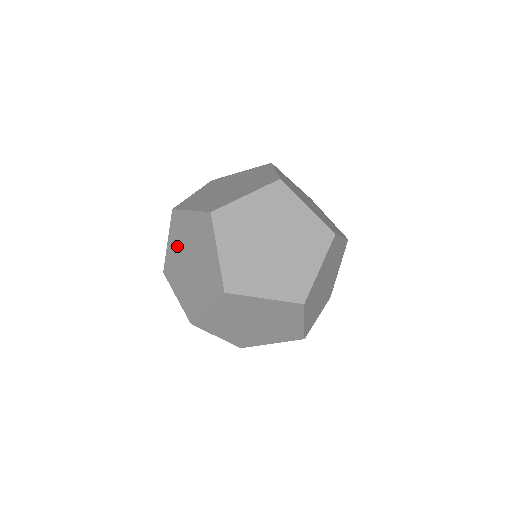
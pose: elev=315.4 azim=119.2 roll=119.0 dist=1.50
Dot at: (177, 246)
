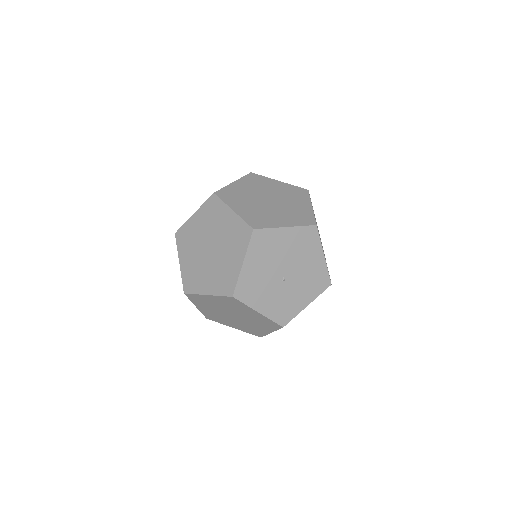
Dot at: occluded
